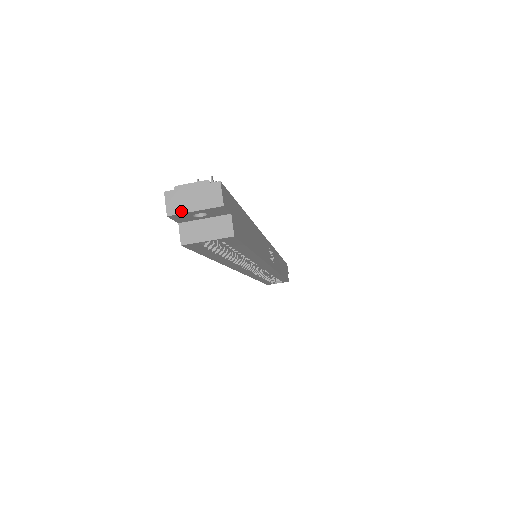
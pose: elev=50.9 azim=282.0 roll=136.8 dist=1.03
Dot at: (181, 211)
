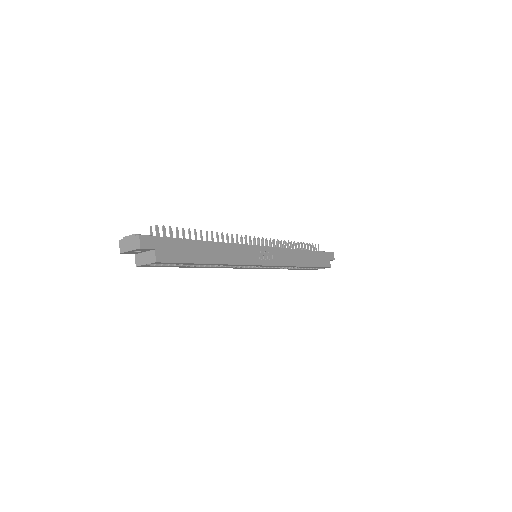
Dot at: (125, 251)
